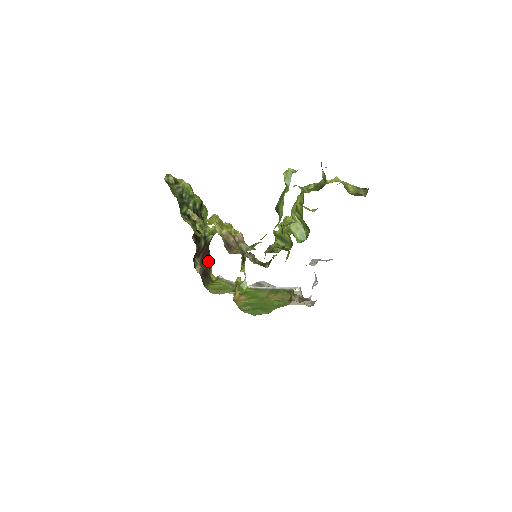
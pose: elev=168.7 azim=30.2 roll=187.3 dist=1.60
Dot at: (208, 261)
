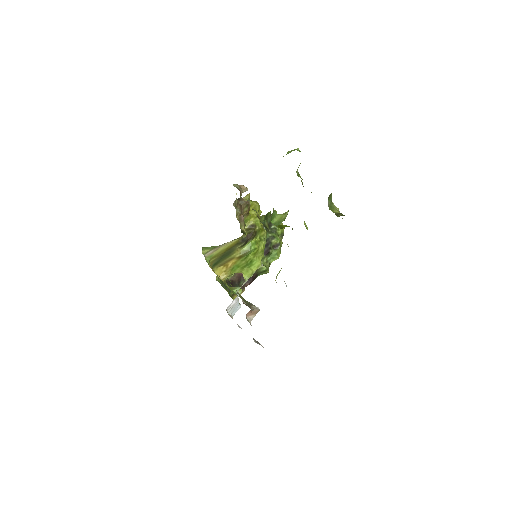
Dot at: (245, 286)
